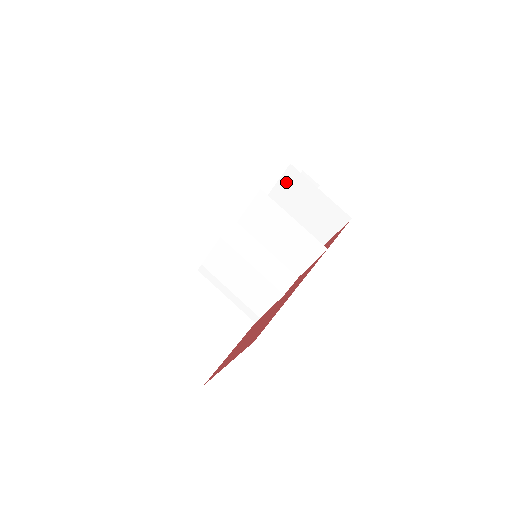
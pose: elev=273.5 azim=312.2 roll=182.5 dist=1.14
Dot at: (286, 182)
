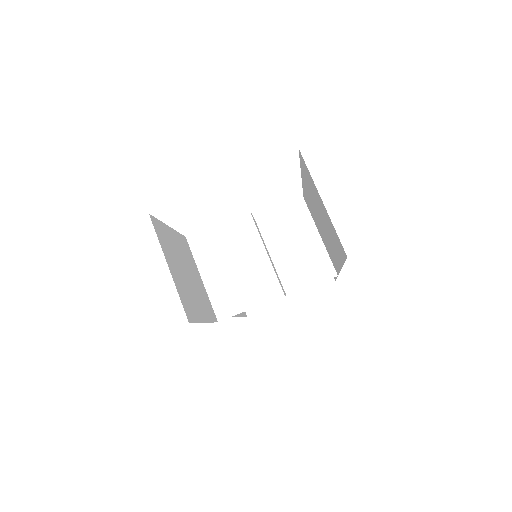
Dot at: occluded
